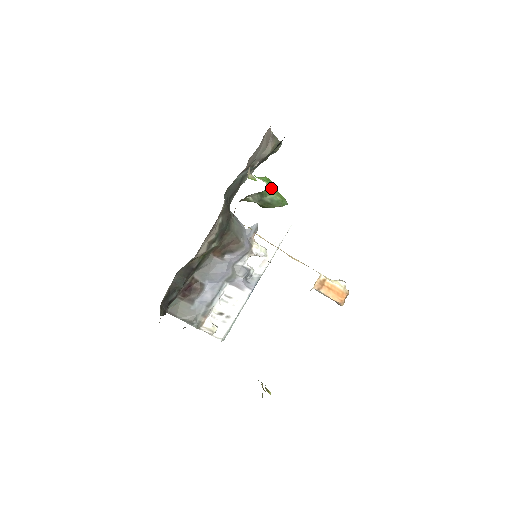
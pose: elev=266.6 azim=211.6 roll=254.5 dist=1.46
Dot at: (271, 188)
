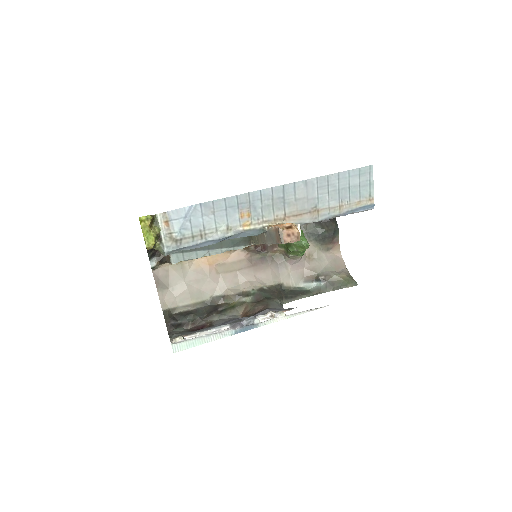
Dot at: occluded
